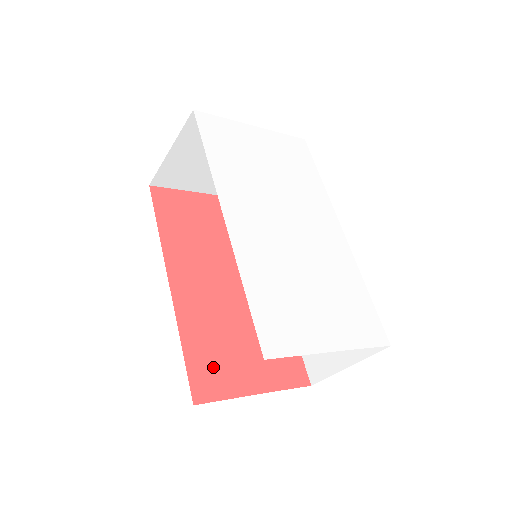
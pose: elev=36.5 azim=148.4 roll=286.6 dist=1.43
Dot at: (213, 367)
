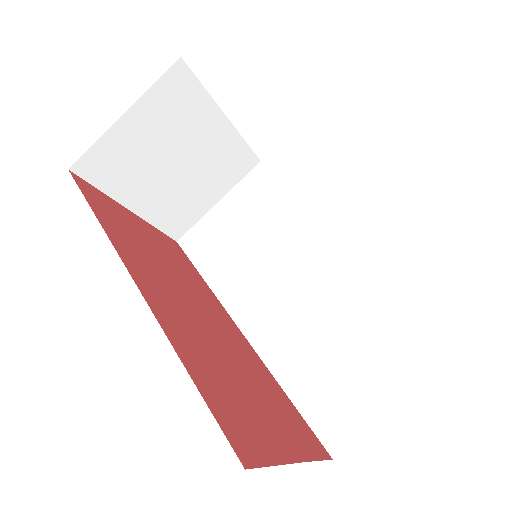
Dot at: (236, 412)
